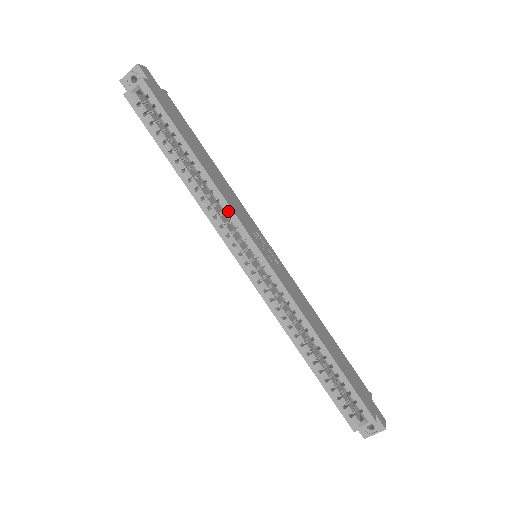
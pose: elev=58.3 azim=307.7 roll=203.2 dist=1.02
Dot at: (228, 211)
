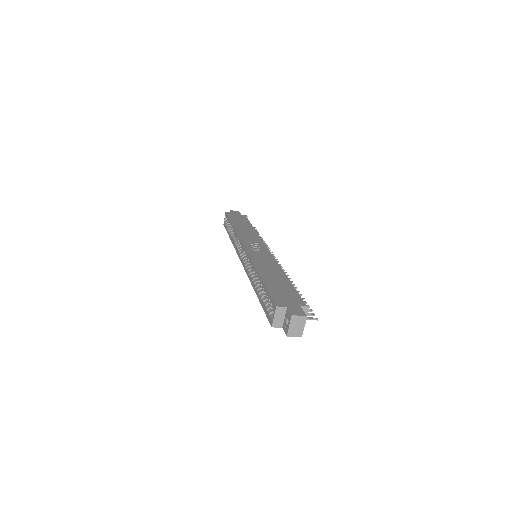
Dot at: (238, 238)
